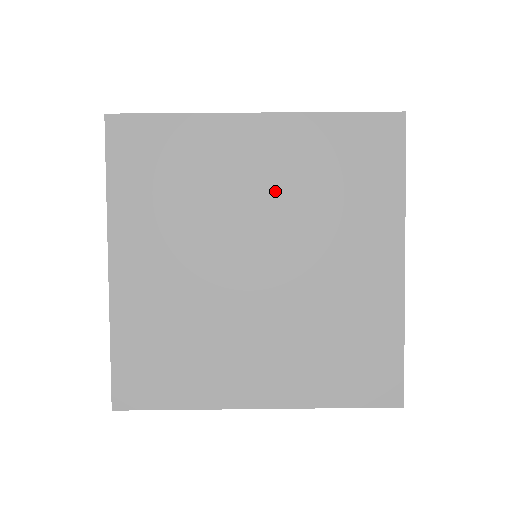
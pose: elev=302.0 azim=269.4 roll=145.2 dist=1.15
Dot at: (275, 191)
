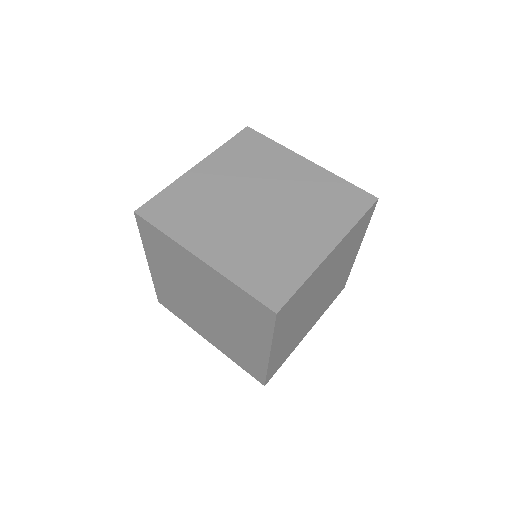
Dot at: (293, 187)
